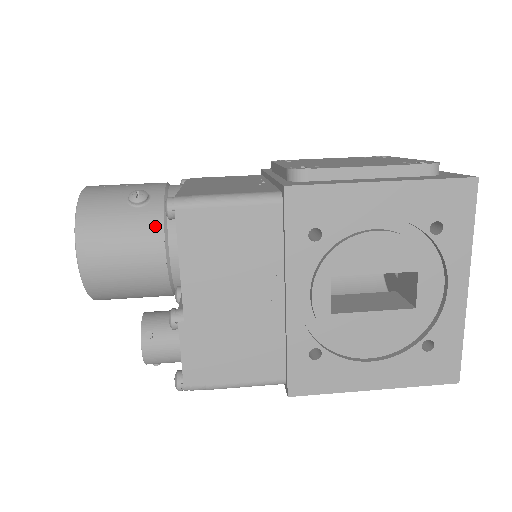
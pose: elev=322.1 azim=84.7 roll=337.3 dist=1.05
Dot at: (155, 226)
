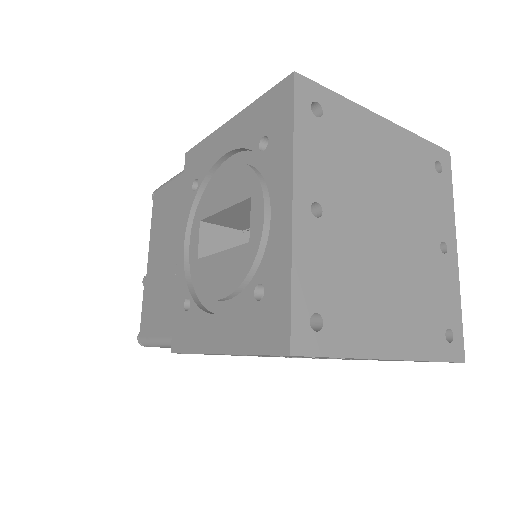
Dot at: occluded
